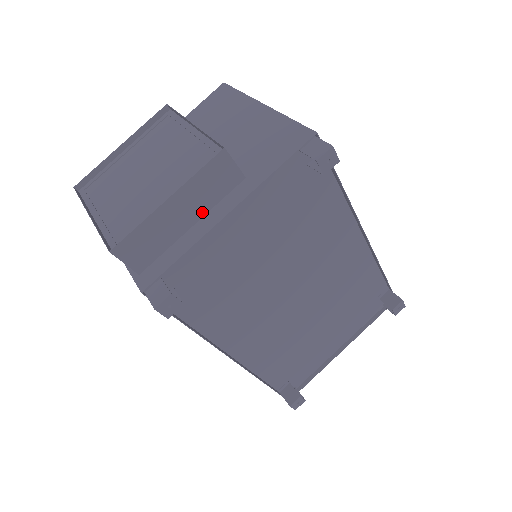
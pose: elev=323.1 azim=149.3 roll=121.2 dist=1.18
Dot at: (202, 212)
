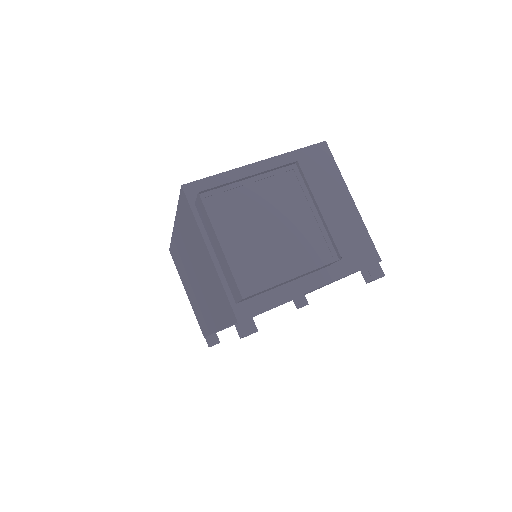
Dot at: (296, 279)
